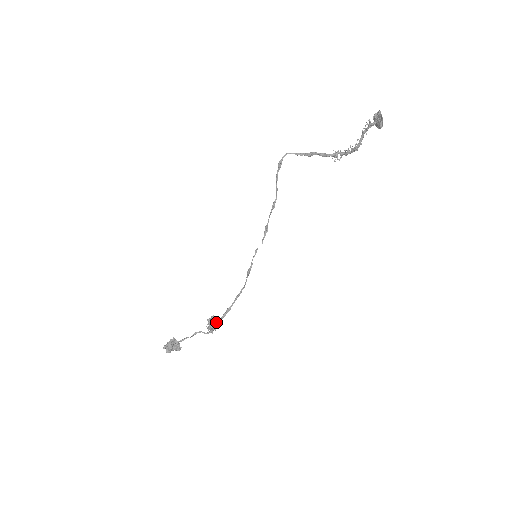
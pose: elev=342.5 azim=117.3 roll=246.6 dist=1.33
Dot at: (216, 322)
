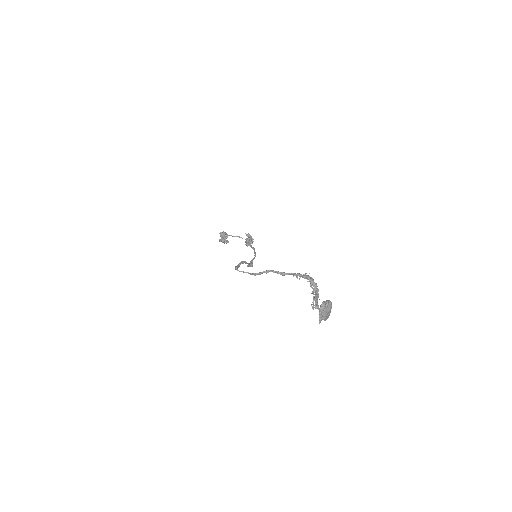
Dot at: (249, 245)
